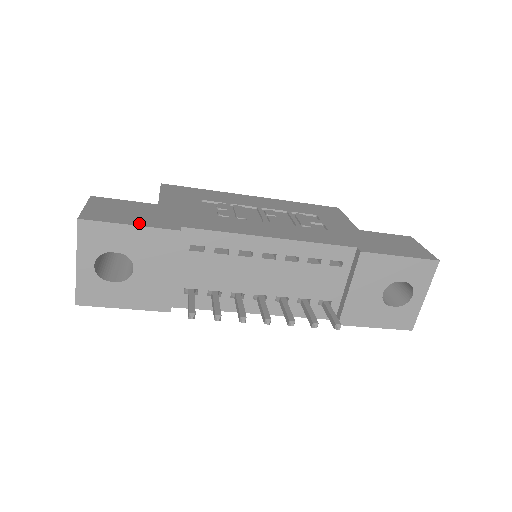
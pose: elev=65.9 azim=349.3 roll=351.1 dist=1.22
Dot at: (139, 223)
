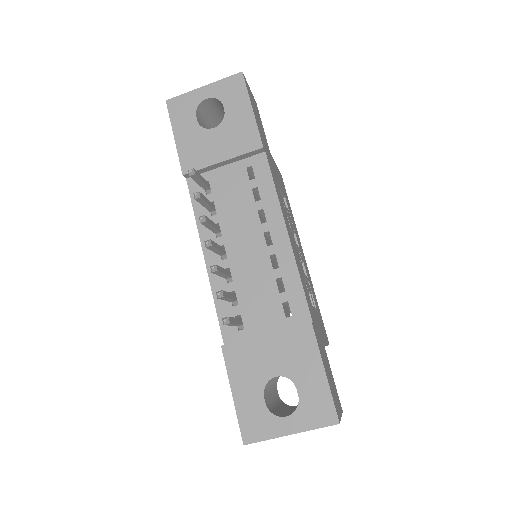
Dot at: occluded
